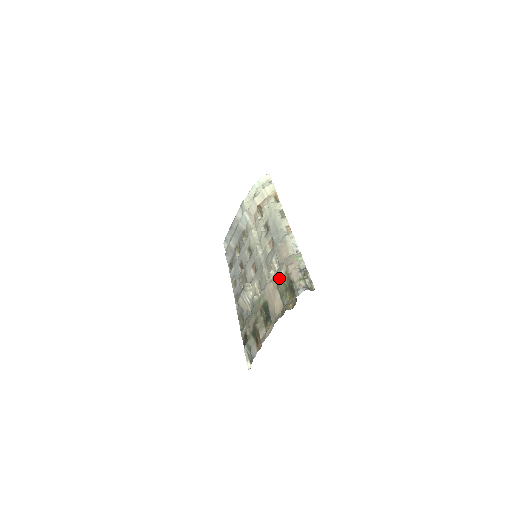
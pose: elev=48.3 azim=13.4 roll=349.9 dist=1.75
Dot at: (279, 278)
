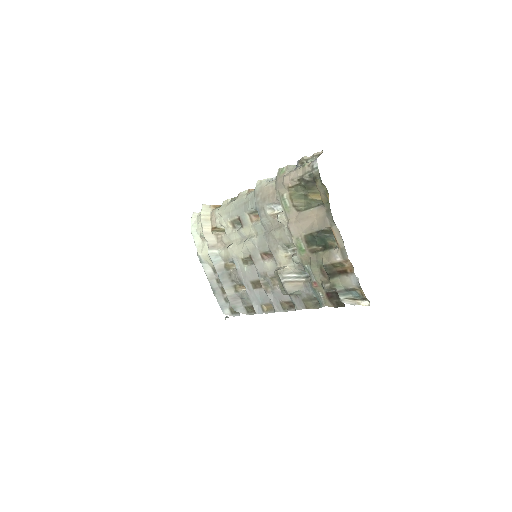
Dot at: (290, 202)
